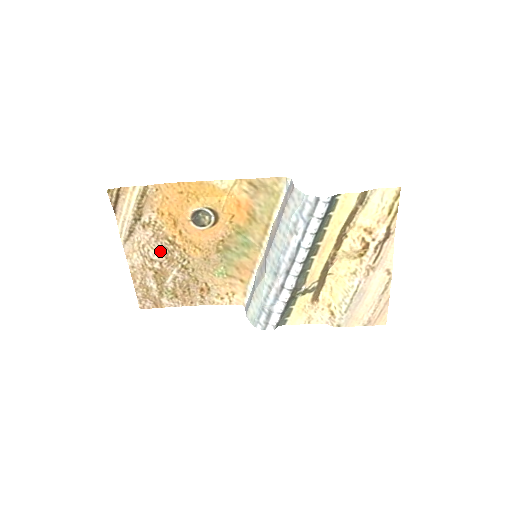
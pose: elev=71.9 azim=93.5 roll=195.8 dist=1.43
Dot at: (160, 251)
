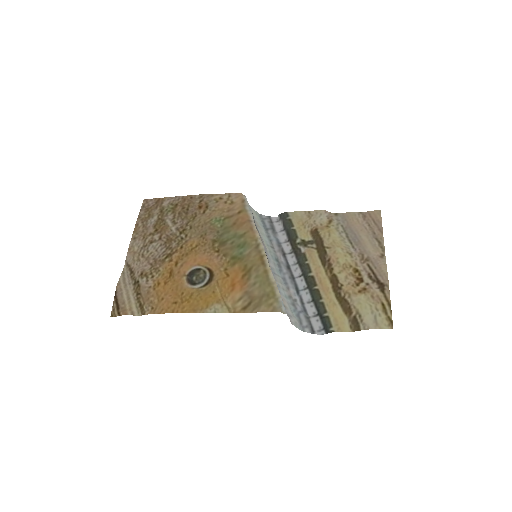
Dot at: (158, 250)
